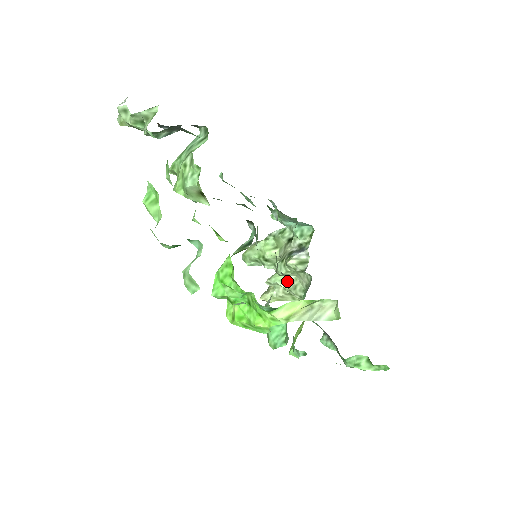
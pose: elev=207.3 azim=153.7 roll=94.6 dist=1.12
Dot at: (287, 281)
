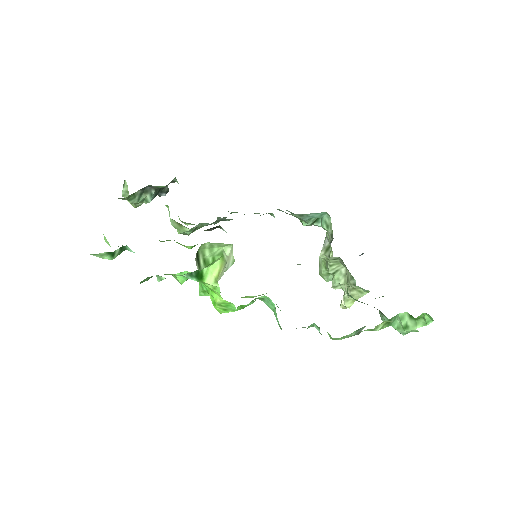
Dot at: (342, 276)
